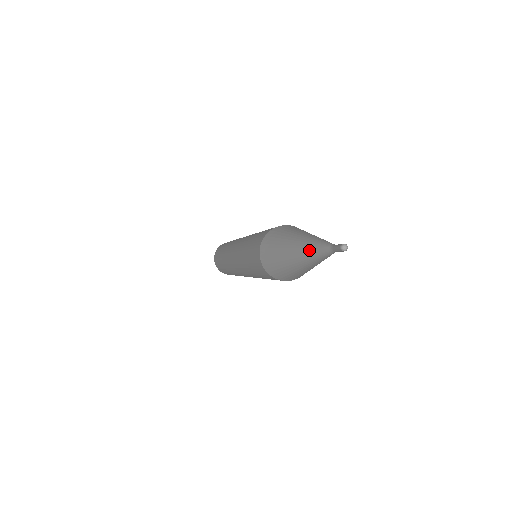
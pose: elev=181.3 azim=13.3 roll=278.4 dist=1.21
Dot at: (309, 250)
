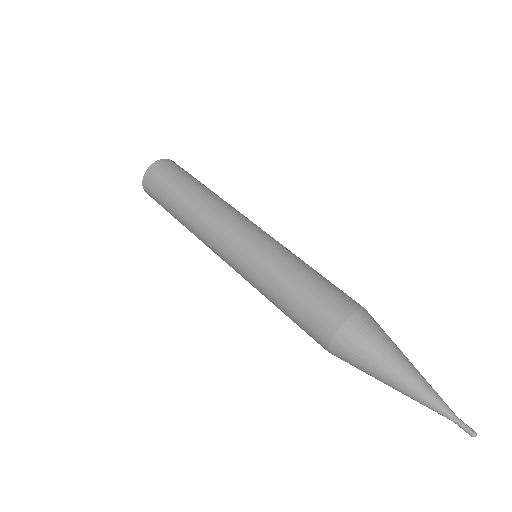
Dot at: (420, 401)
